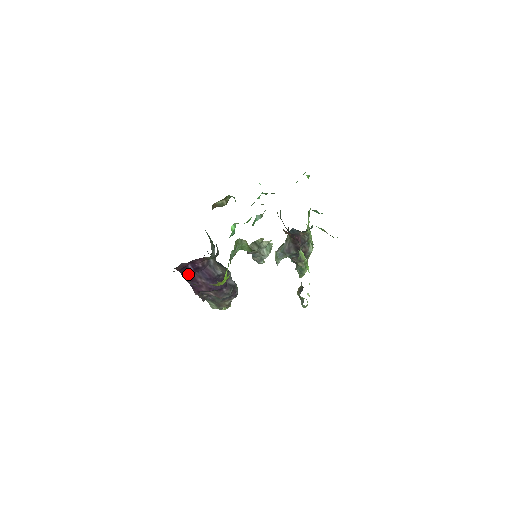
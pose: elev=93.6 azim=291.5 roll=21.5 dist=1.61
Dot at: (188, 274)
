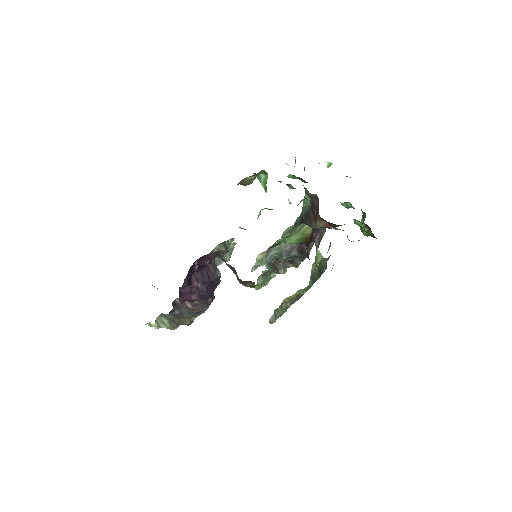
Dot at: (192, 273)
